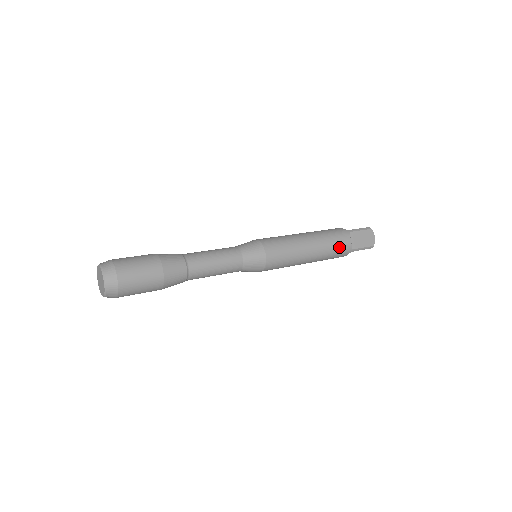
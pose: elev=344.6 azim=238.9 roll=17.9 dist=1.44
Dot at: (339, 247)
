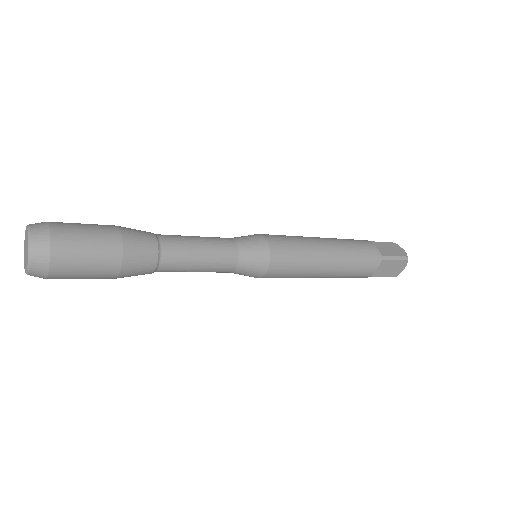
Dot at: (362, 248)
